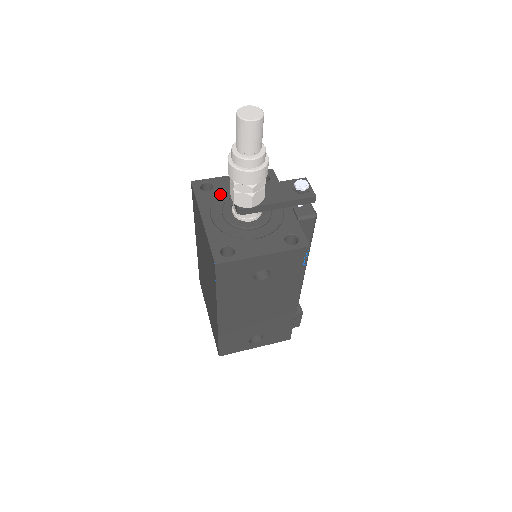
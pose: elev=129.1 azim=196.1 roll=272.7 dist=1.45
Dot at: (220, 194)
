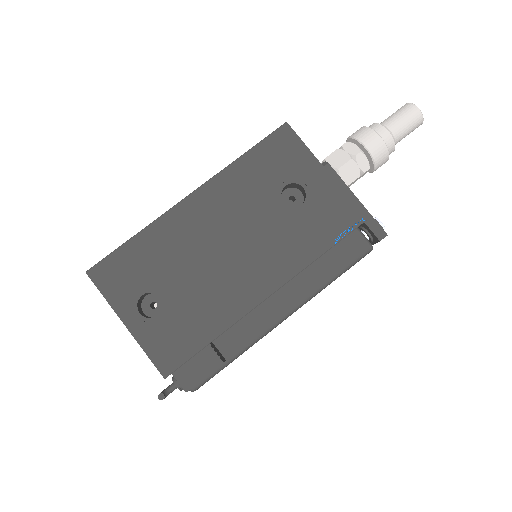
Dot at: occluded
